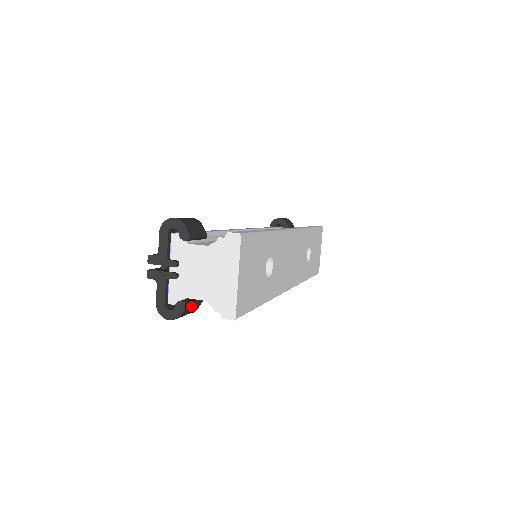
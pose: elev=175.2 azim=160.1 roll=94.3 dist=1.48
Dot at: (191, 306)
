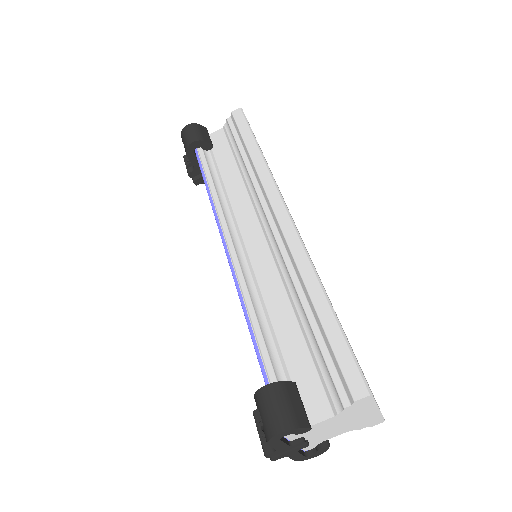
Dot at: occluded
